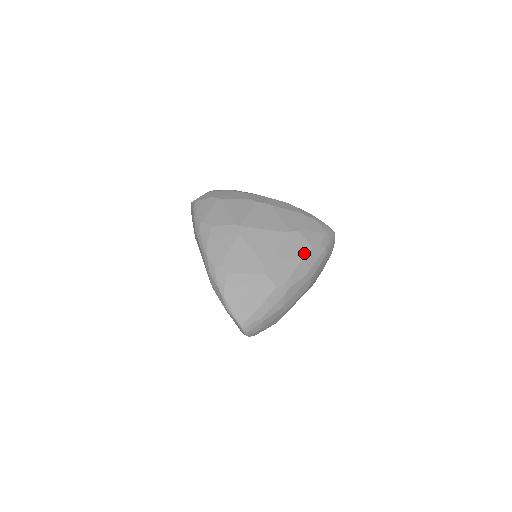
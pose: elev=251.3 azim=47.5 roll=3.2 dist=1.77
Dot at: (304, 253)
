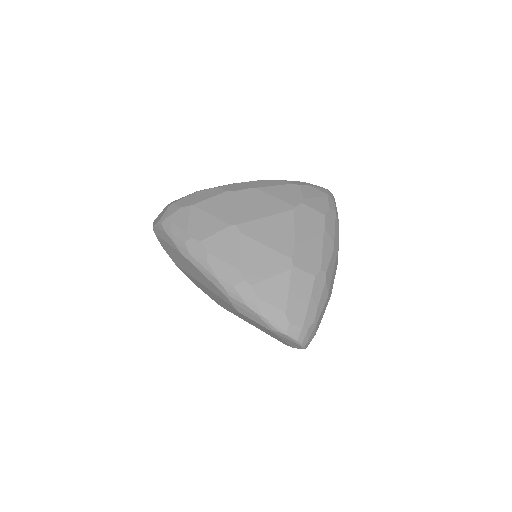
Dot at: (321, 225)
